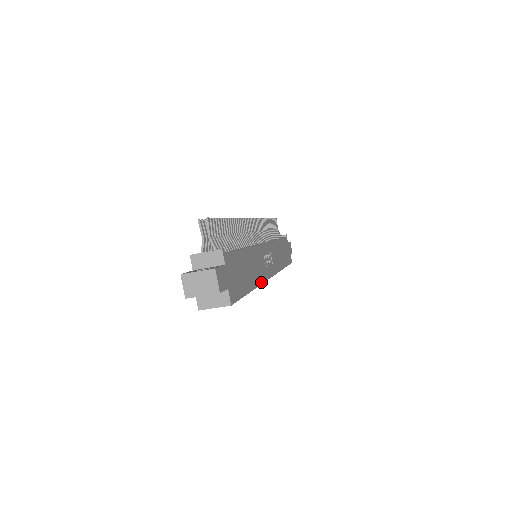
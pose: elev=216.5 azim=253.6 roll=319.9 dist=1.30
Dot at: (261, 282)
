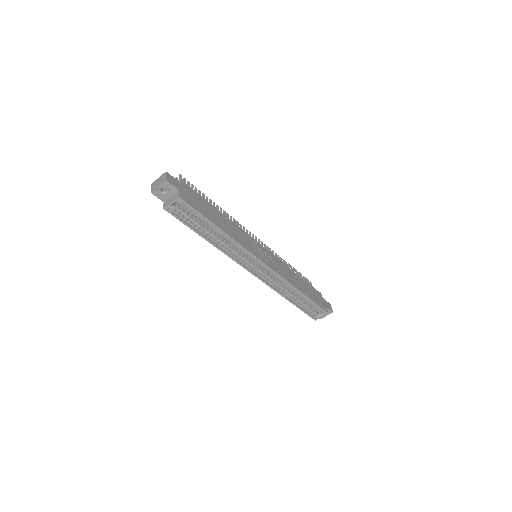
Dot at: (240, 244)
